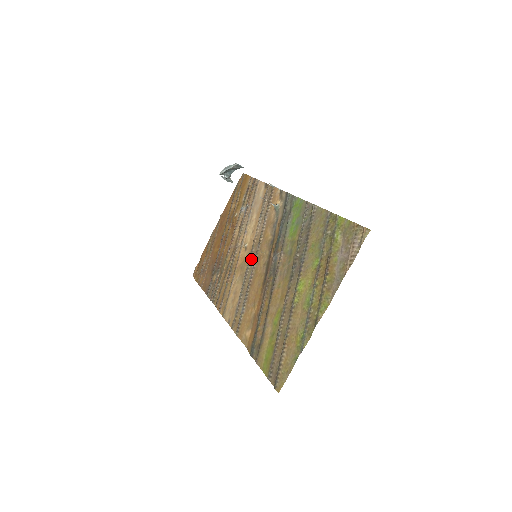
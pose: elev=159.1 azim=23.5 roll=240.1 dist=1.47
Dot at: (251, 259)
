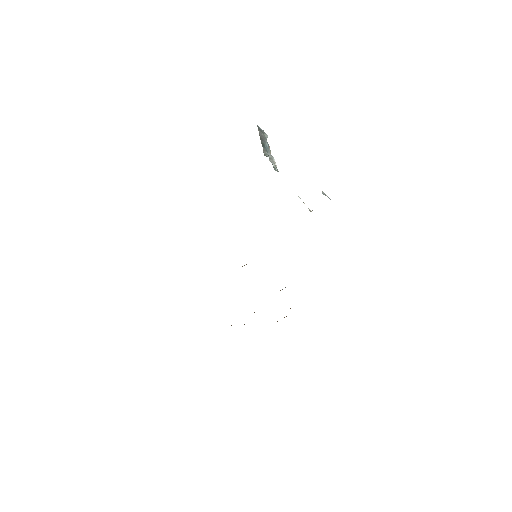
Dot at: occluded
